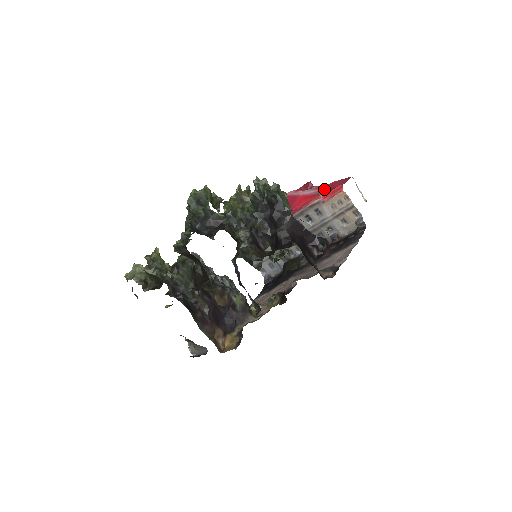
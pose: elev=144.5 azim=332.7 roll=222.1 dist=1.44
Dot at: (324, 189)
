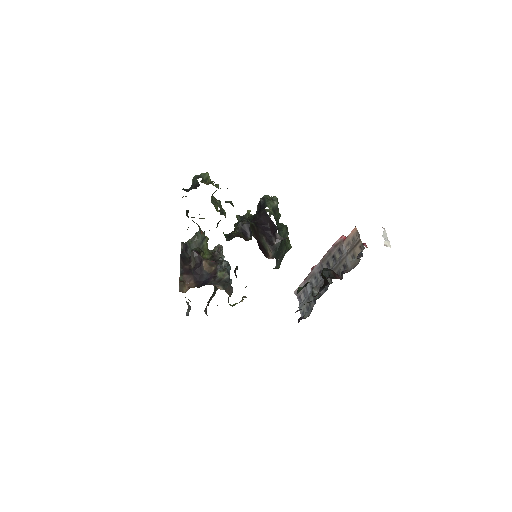
Dot at: occluded
